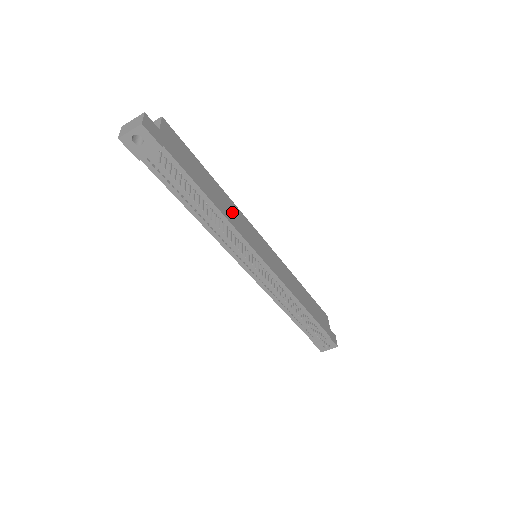
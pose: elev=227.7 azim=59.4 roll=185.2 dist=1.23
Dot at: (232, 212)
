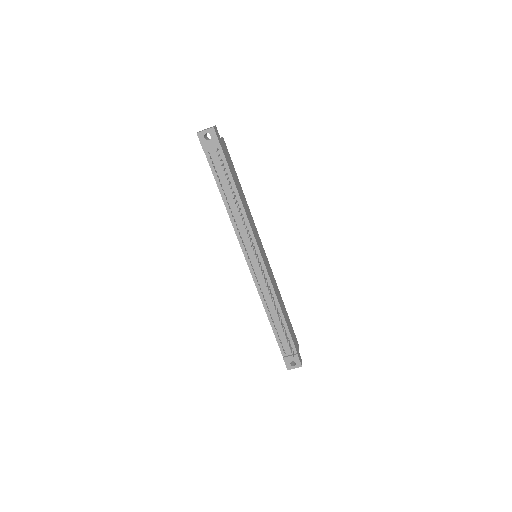
Dot at: (248, 213)
